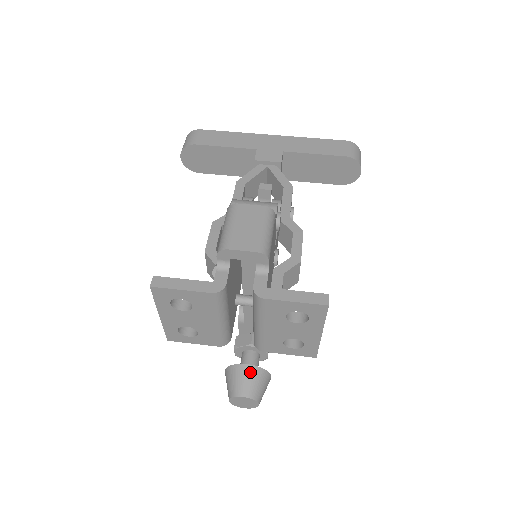
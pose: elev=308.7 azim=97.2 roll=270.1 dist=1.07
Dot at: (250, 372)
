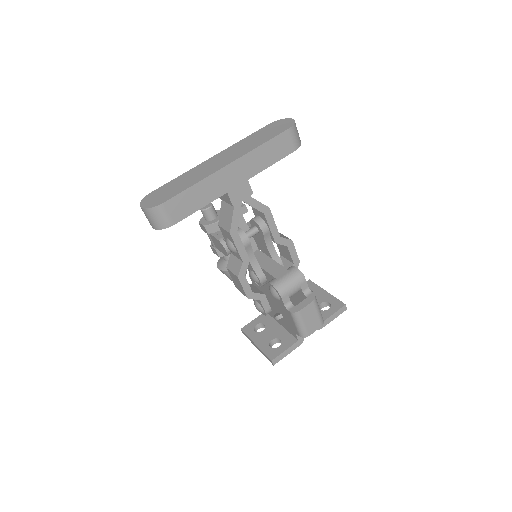
Dot at: occluded
